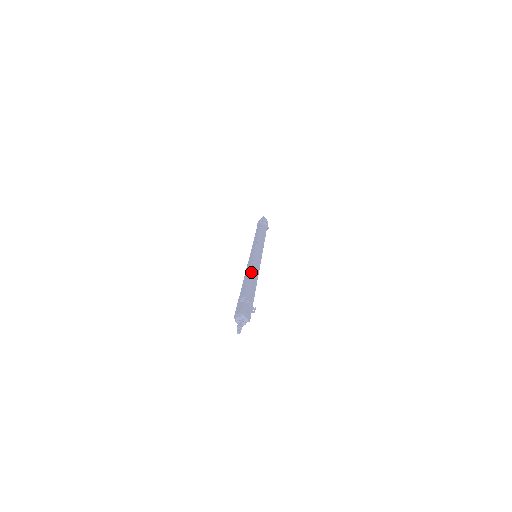
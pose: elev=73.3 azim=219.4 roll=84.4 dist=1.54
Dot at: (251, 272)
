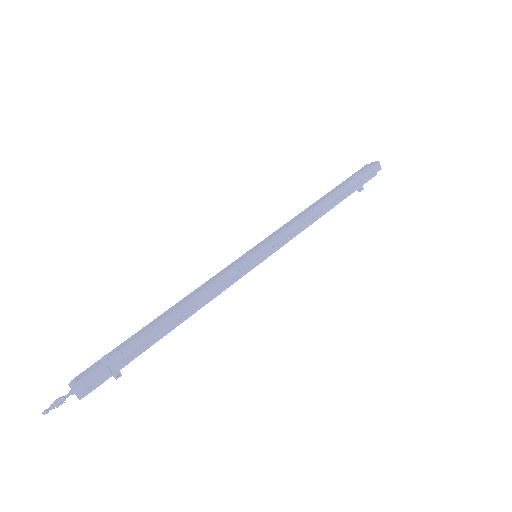
Dot at: (188, 301)
